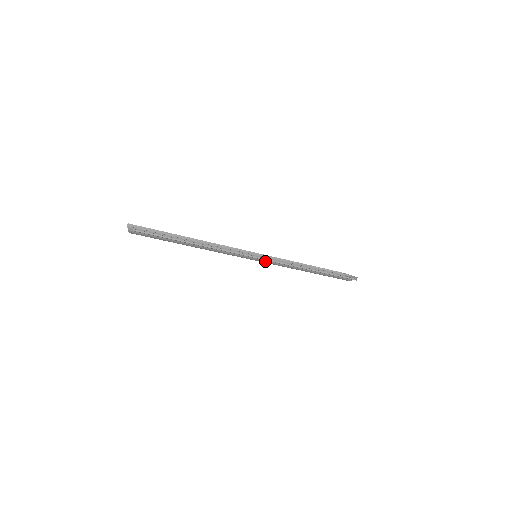
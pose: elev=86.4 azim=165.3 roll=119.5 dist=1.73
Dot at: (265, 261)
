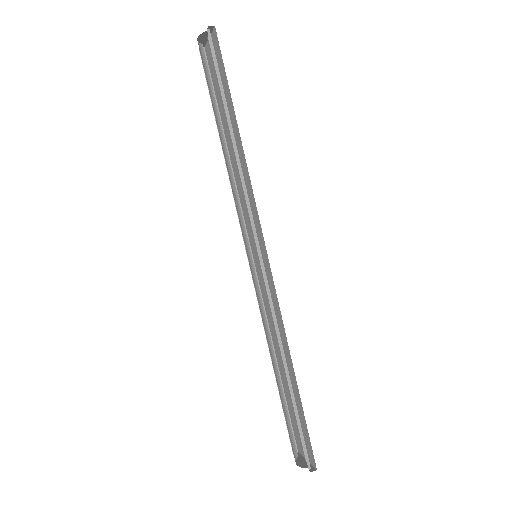
Dot at: (254, 281)
